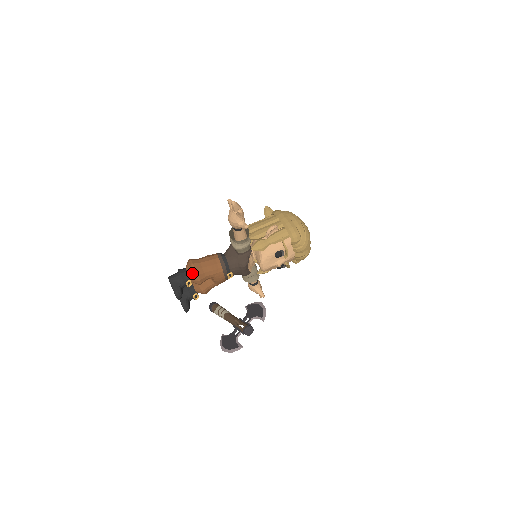
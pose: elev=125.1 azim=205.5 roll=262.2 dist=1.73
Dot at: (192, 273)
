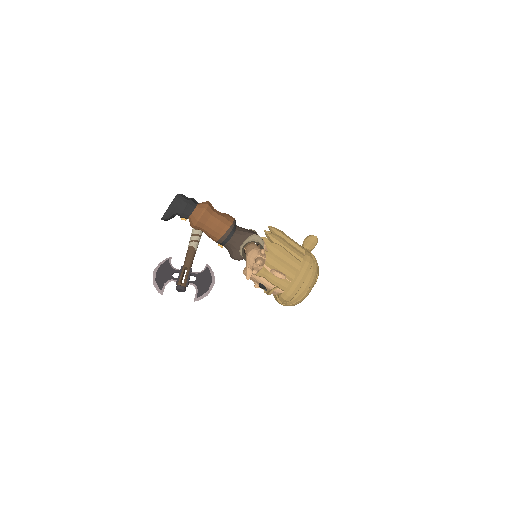
Dot at: (194, 218)
